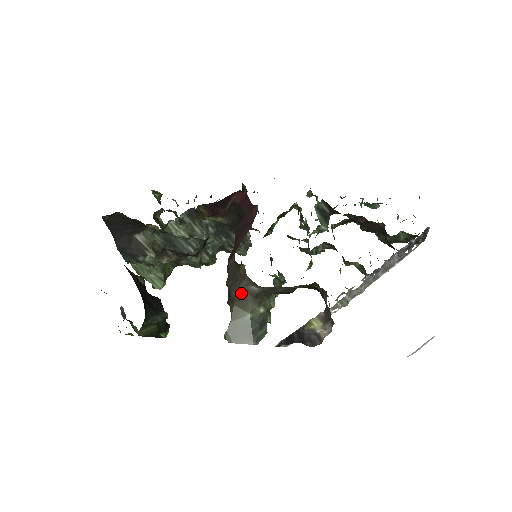
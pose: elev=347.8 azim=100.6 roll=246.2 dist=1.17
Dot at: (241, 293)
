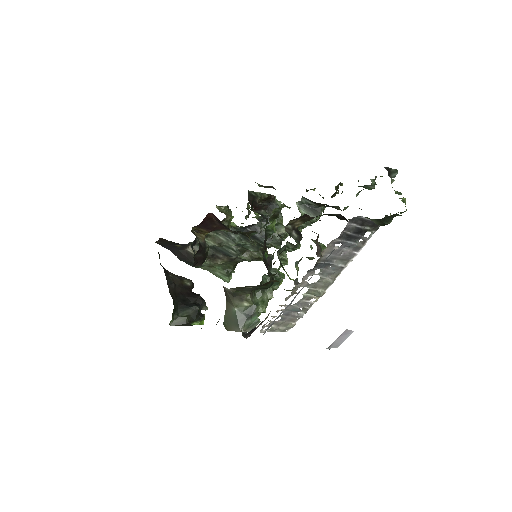
Dot at: (226, 292)
